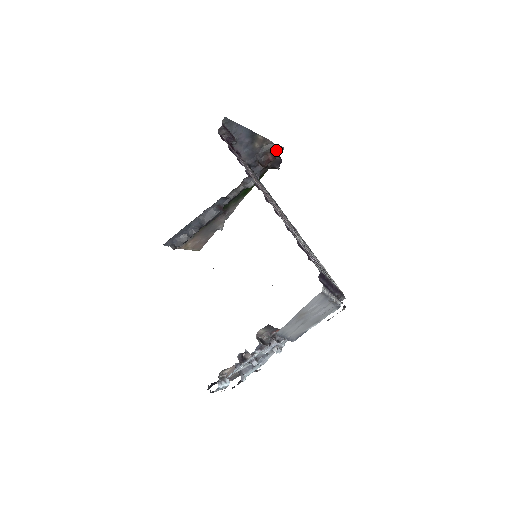
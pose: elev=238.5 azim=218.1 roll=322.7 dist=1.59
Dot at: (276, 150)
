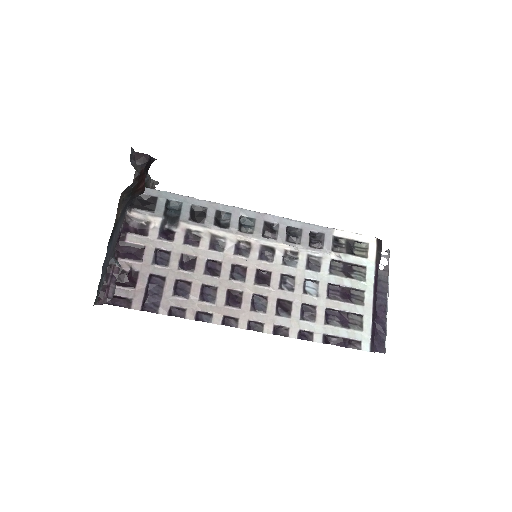
Dot at: (138, 181)
